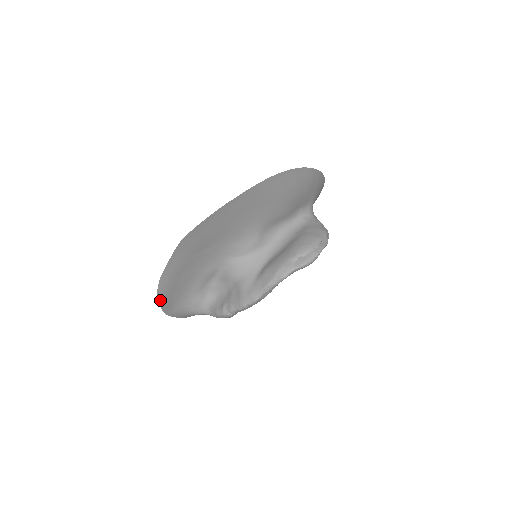
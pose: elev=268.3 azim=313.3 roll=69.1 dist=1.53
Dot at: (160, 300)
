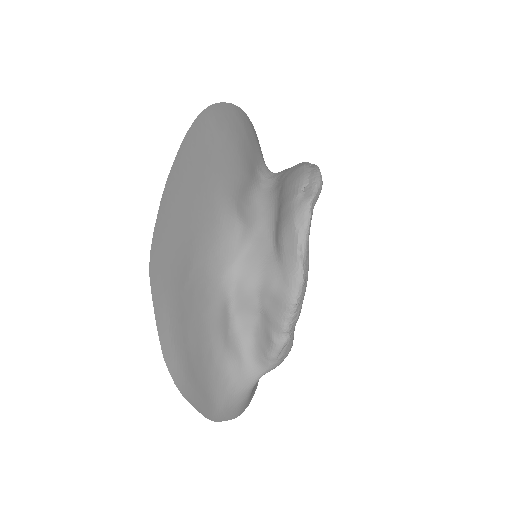
Dot at: (187, 396)
